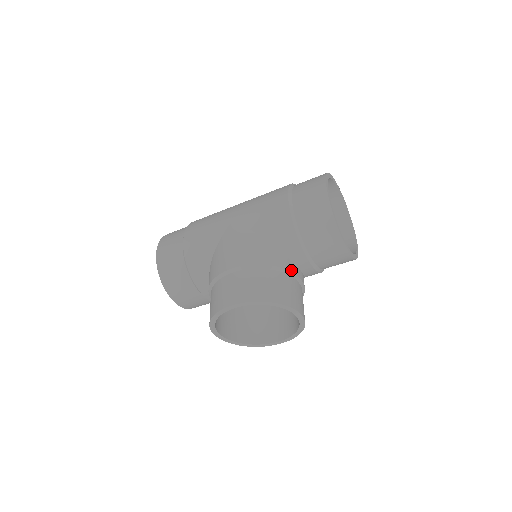
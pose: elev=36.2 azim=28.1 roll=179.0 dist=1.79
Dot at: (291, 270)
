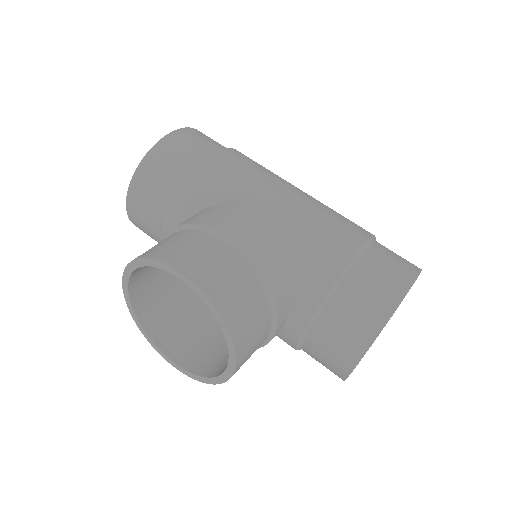
Dot at: (280, 314)
